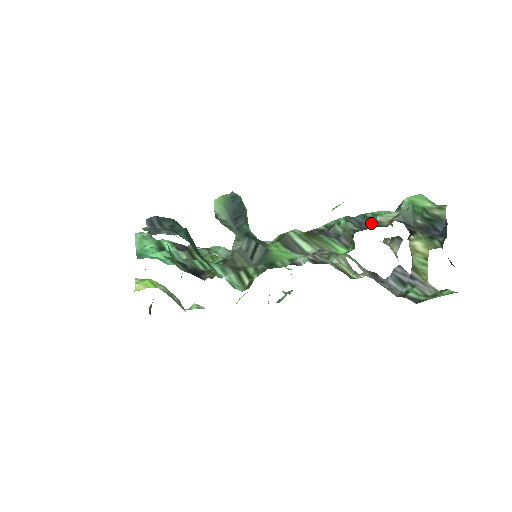
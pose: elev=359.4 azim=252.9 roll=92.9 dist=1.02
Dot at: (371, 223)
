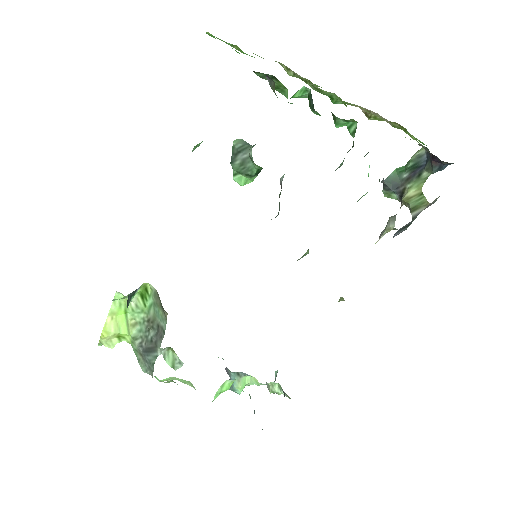
Dot at: occluded
